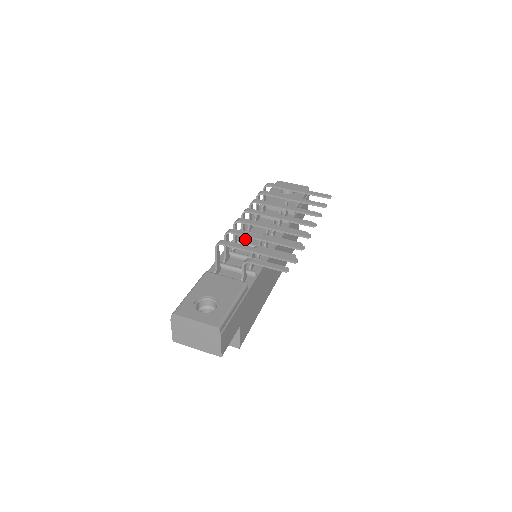
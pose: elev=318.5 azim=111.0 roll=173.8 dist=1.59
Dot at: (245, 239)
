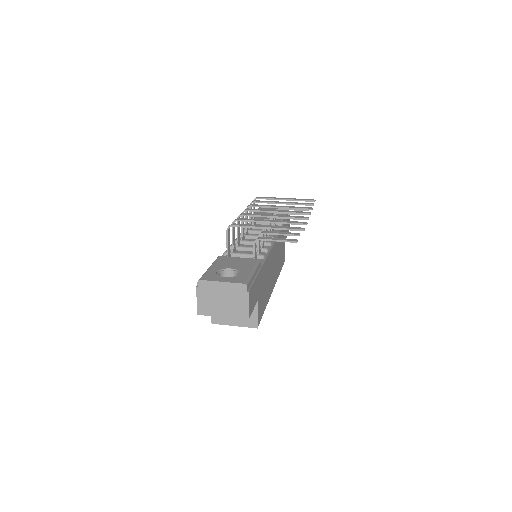
Dot at: occluded
